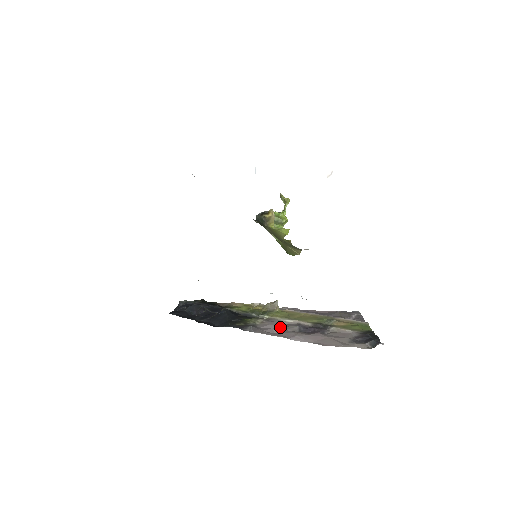
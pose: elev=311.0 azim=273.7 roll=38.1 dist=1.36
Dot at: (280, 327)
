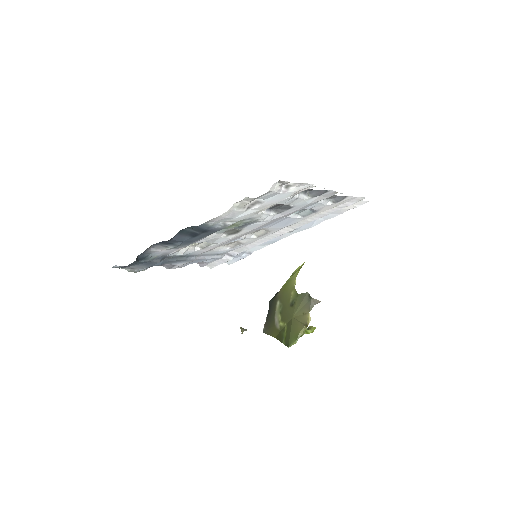
Dot at: occluded
